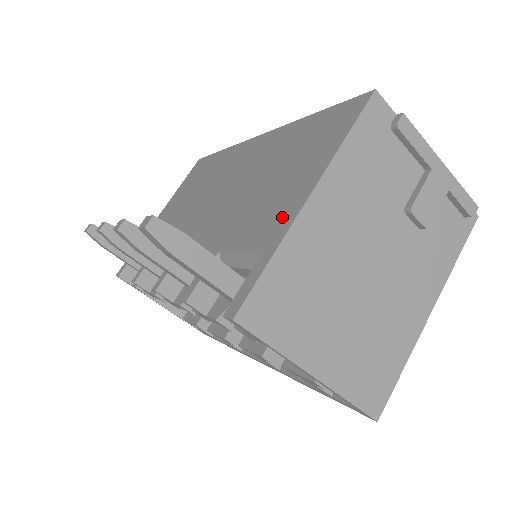
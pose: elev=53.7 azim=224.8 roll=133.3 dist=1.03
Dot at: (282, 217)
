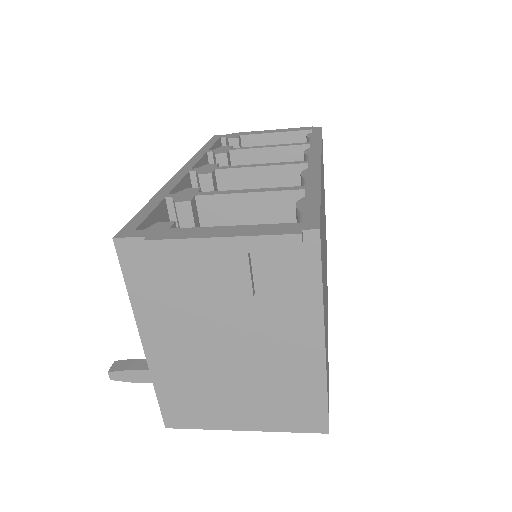
Dot at: occluded
